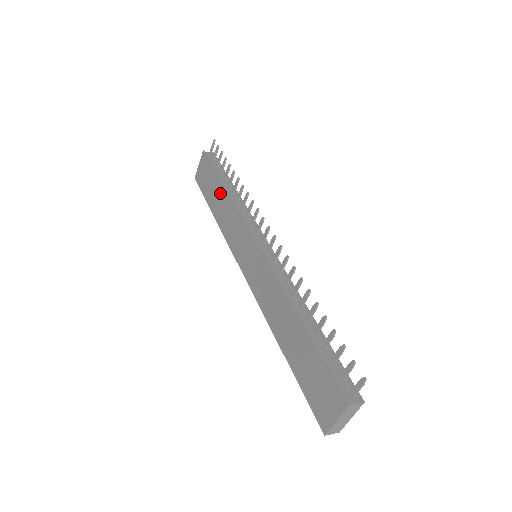
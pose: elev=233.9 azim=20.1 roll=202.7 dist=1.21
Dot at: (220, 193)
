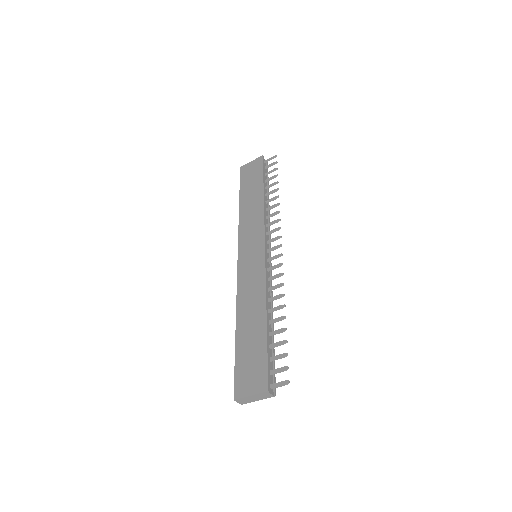
Dot at: (257, 194)
